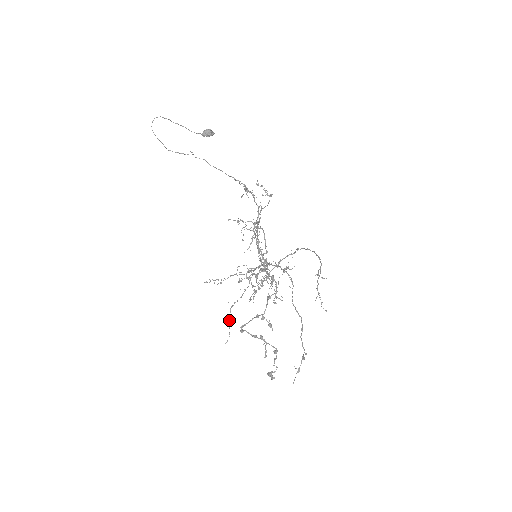
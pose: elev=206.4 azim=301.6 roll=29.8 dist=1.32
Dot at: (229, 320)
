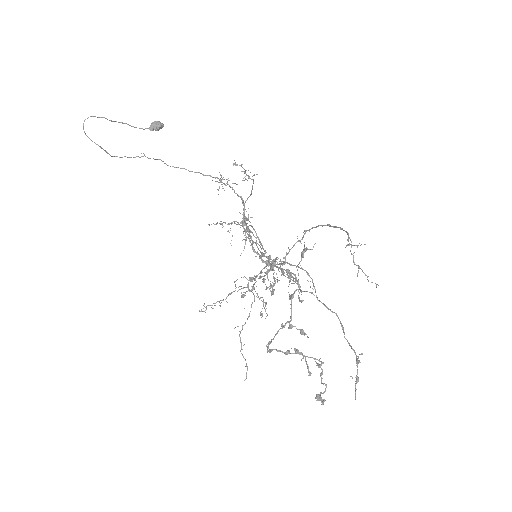
Dot at: occluded
